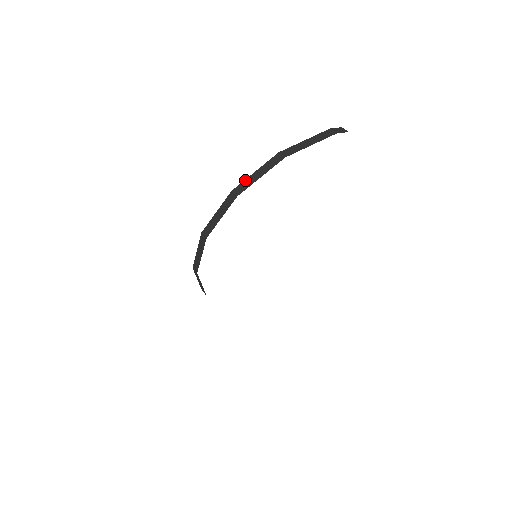
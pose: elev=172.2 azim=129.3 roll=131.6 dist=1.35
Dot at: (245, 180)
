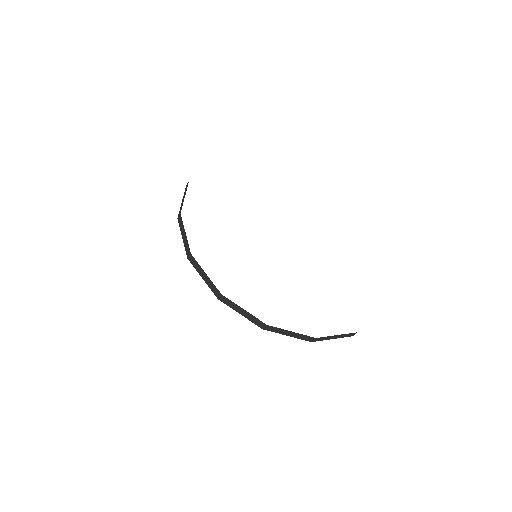
Dot at: occluded
